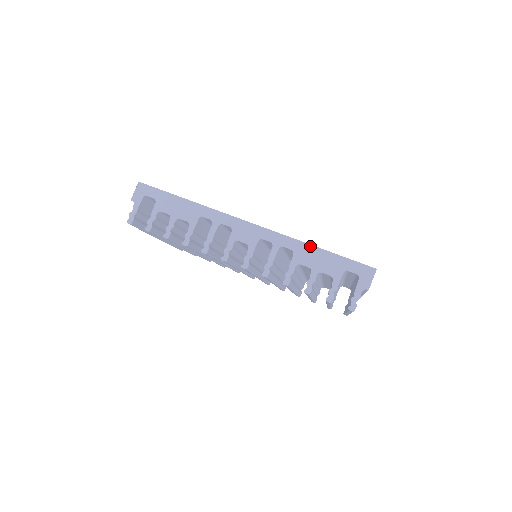
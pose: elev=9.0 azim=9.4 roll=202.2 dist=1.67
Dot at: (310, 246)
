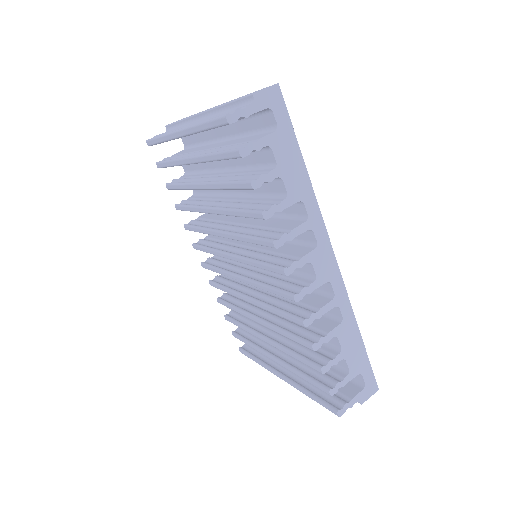
Dot at: (357, 327)
